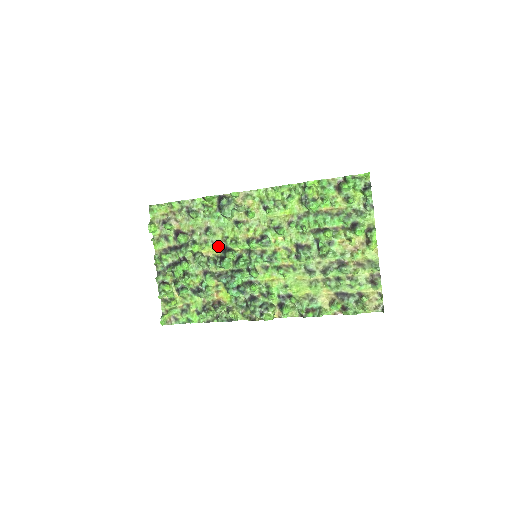
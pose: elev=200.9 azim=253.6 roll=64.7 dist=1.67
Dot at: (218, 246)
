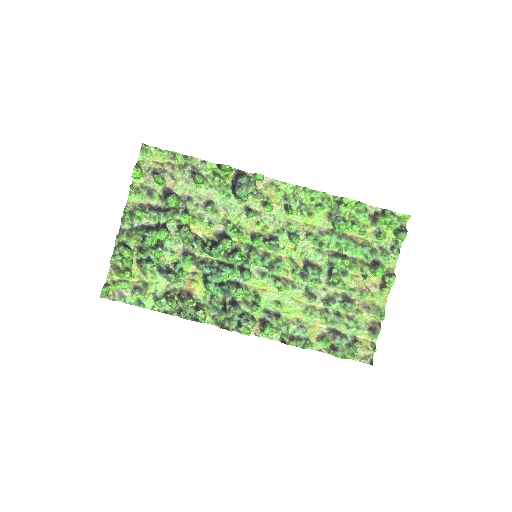
Dot at: (214, 227)
